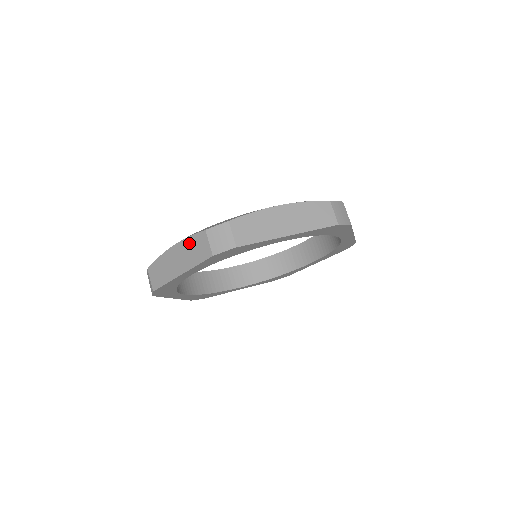
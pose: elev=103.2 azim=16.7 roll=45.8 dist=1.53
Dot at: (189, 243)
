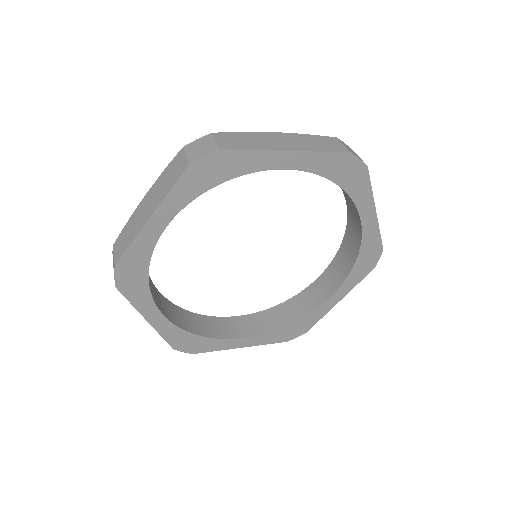
Dot at: (164, 175)
